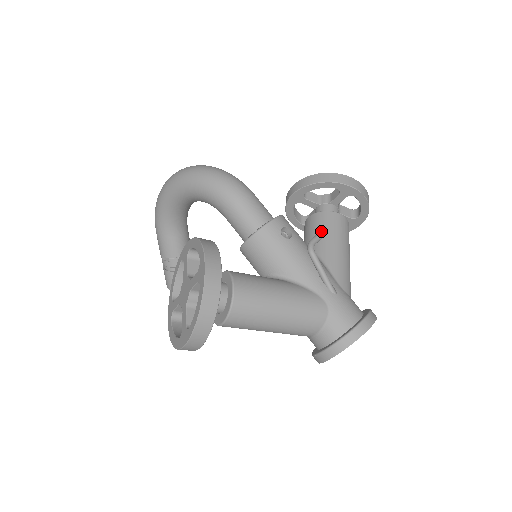
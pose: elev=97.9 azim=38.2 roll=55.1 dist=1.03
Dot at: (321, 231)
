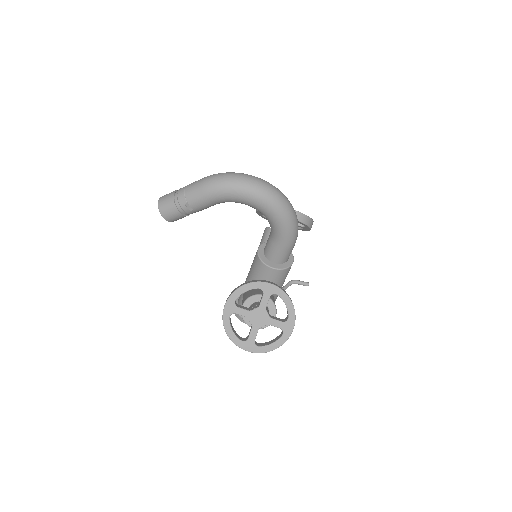
Dot at: (308, 285)
